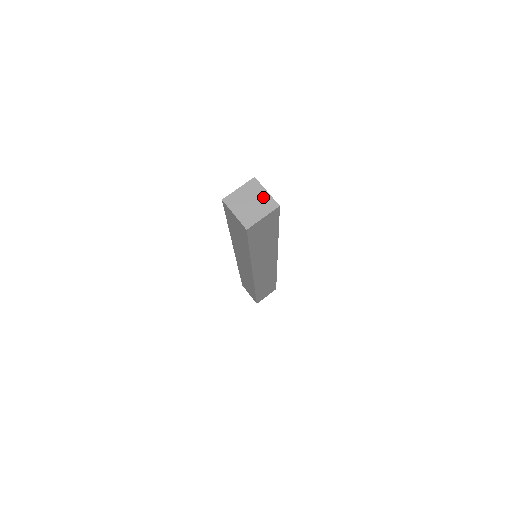
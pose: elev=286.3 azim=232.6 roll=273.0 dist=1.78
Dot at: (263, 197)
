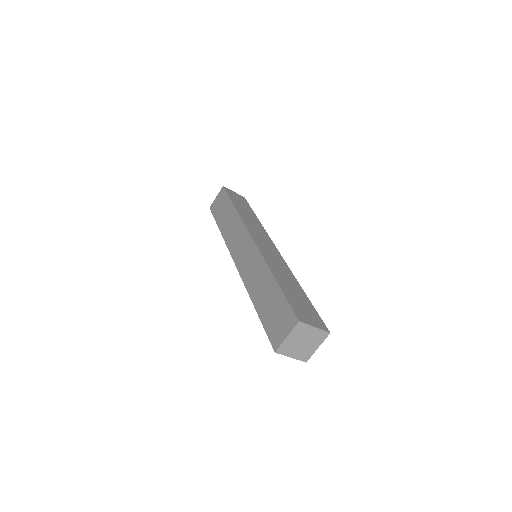
Dot at: (313, 334)
